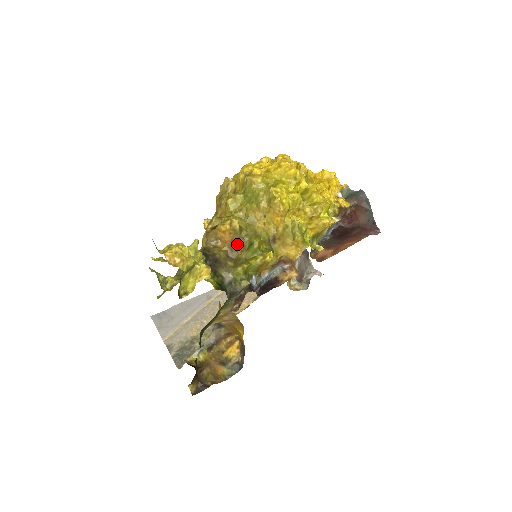
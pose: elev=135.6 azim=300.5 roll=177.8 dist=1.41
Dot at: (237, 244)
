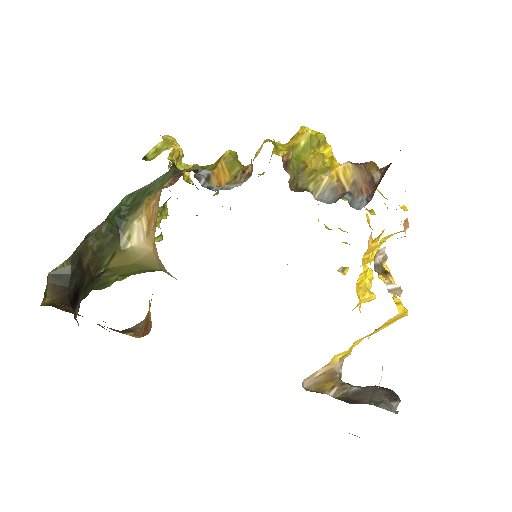
Dot at: occluded
